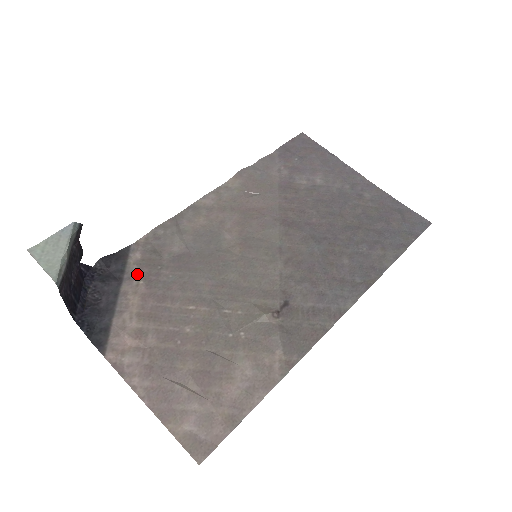
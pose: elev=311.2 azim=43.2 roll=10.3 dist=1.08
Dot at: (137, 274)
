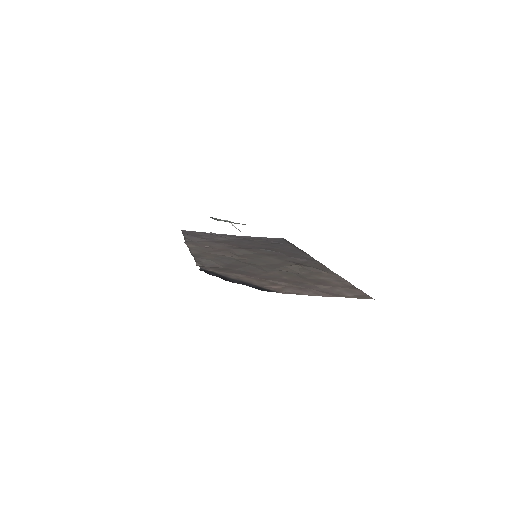
Dot at: (226, 273)
